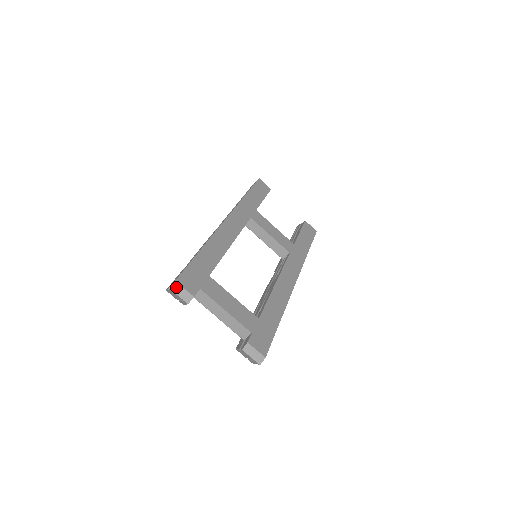
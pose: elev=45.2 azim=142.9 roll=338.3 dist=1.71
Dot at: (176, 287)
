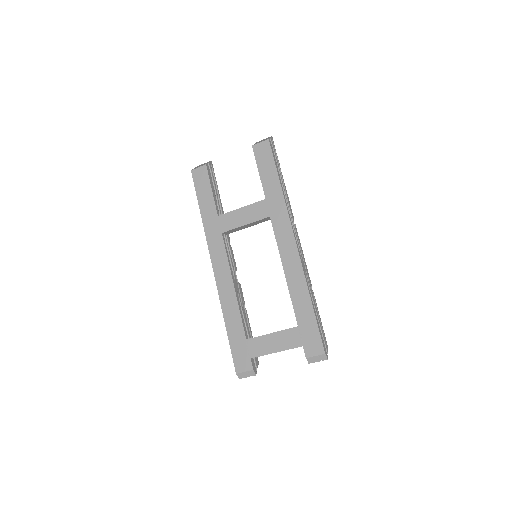
Dot at: (241, 375)
